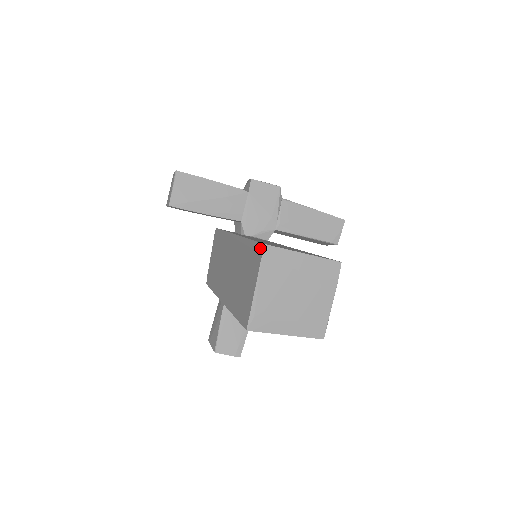
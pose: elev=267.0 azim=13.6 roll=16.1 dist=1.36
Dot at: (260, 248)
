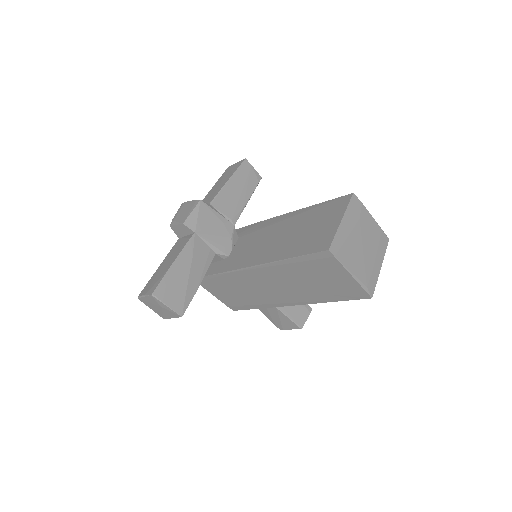
Dot at: (324, 255)
